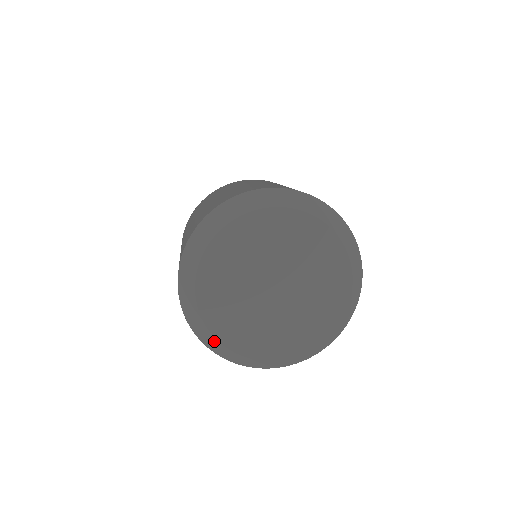
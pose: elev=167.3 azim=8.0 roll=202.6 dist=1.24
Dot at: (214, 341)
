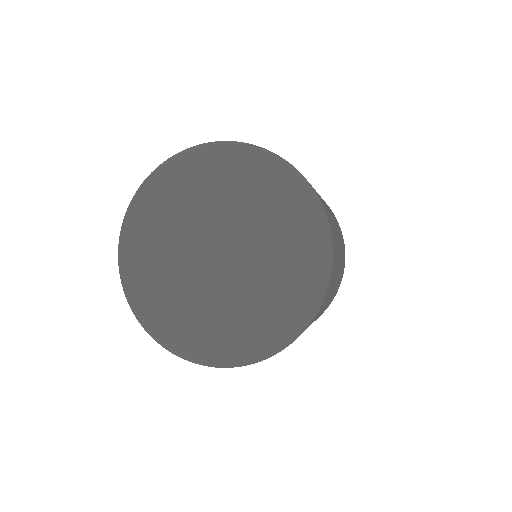
Dot at: (124, 241)
